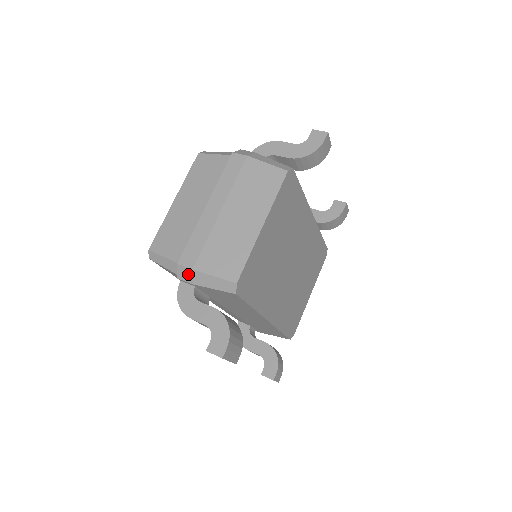
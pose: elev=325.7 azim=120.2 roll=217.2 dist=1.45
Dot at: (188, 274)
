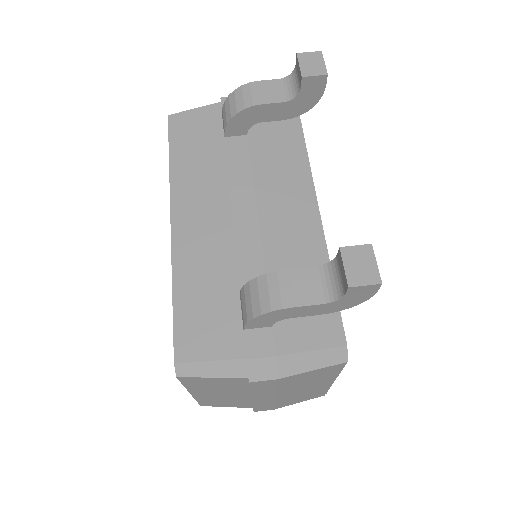
Dot at: occluded
